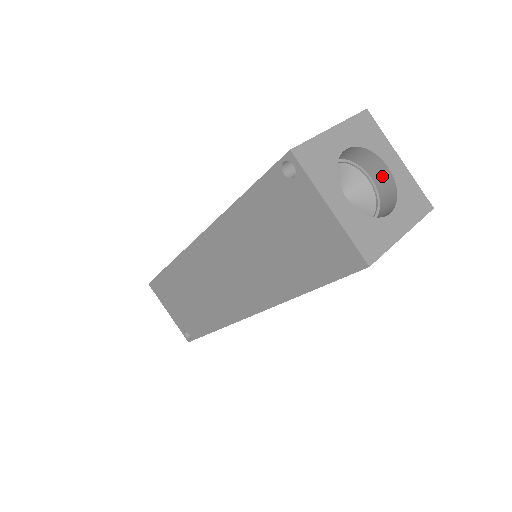
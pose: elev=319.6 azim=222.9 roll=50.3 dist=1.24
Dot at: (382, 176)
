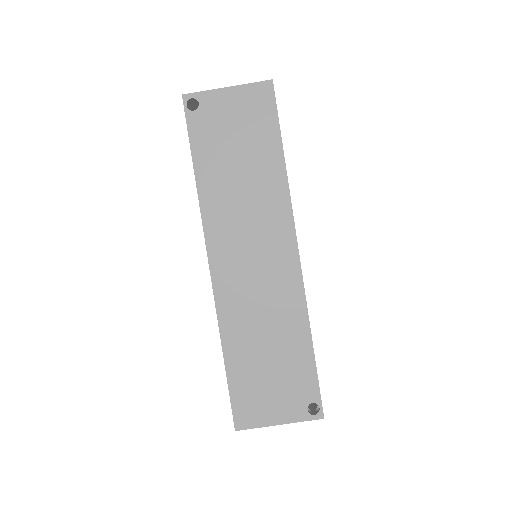
Dot at: occluded
